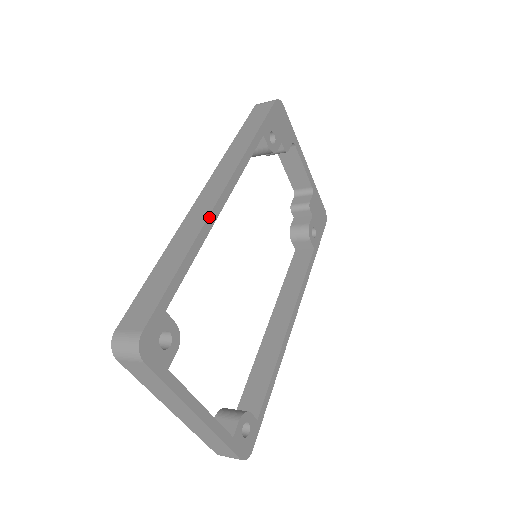
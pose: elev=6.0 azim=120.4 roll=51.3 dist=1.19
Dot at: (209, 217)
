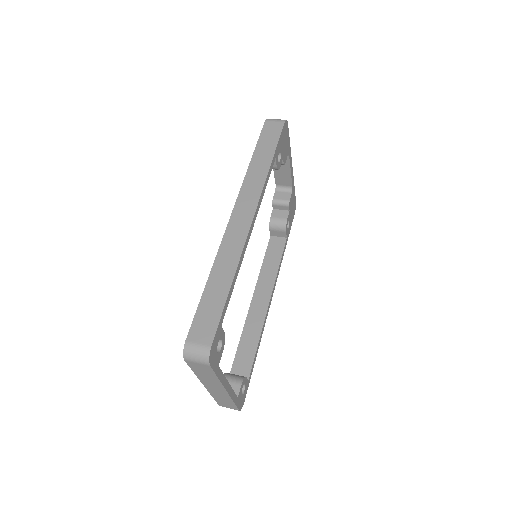
Dot at: (245, 244)
